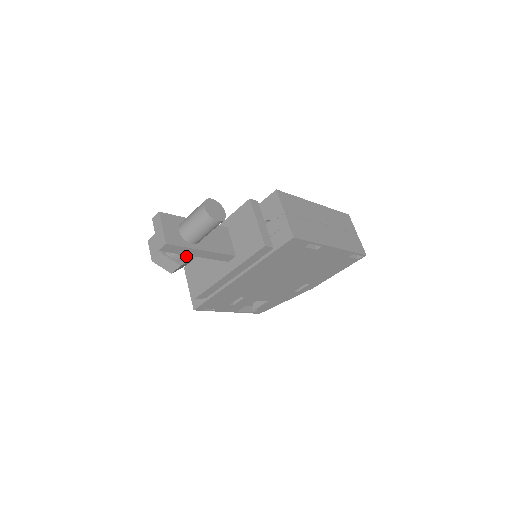
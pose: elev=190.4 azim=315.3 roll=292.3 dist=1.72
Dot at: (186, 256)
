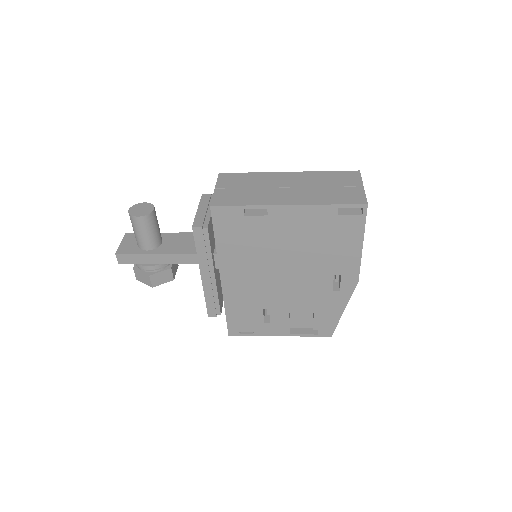
Dot at: (150, 265)
